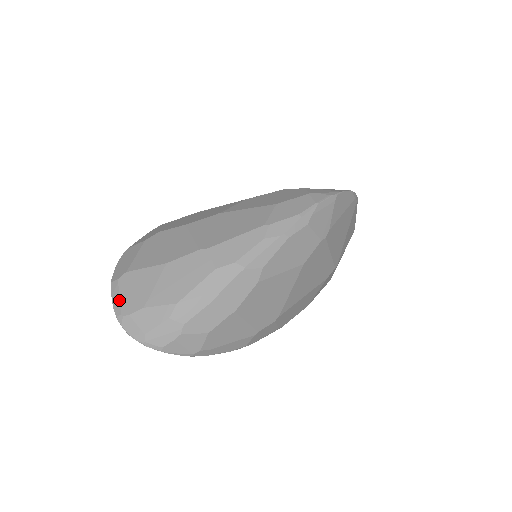
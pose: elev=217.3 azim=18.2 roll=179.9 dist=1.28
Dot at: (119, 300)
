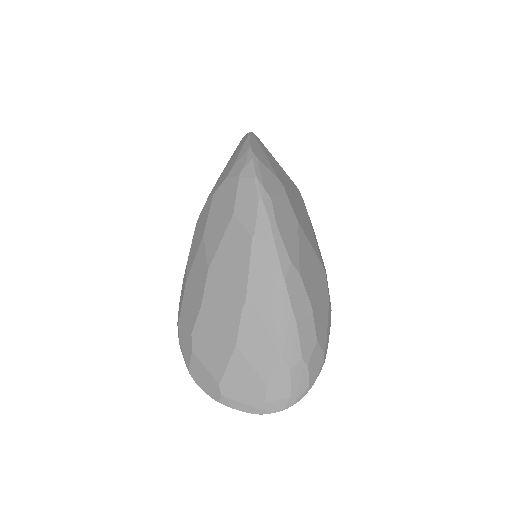
Dot at: (244, 404)
